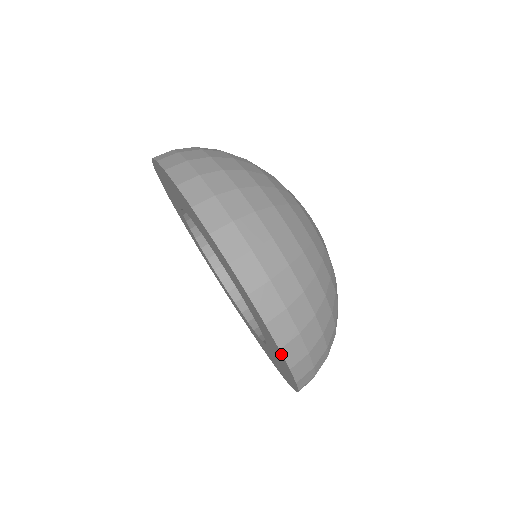
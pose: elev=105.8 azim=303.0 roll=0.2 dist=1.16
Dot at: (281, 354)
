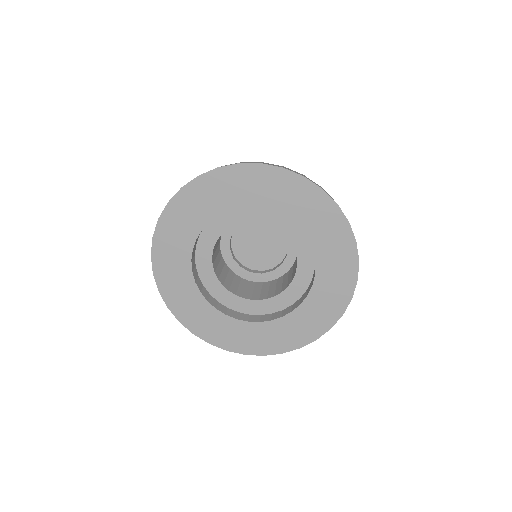
Dot at: (245, 165)
